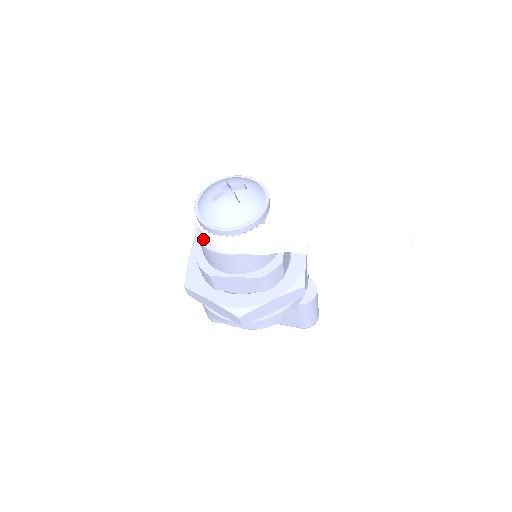
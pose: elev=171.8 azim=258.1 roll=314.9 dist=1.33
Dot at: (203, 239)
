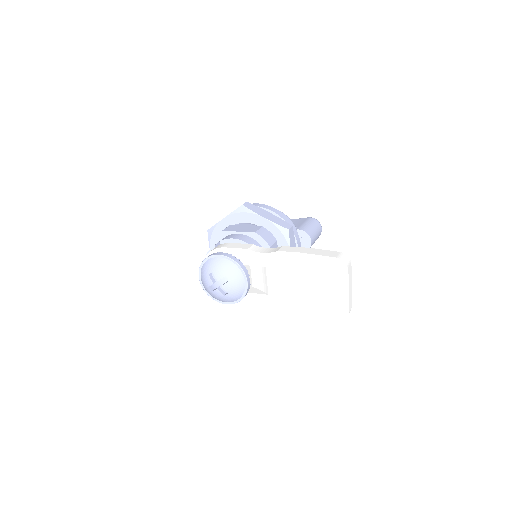
Dot at: occluded
